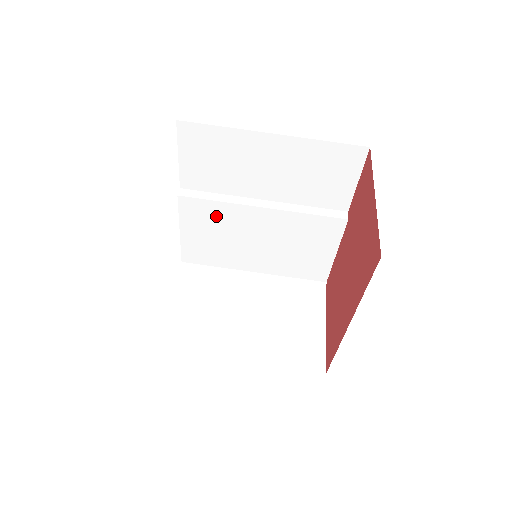
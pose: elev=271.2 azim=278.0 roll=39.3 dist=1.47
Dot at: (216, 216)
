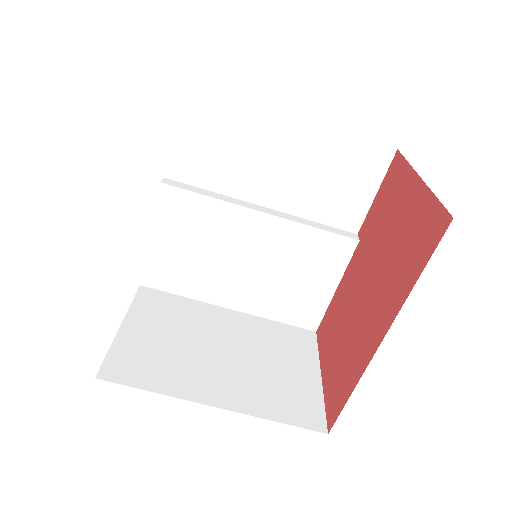
Dot at: (202, 219)
